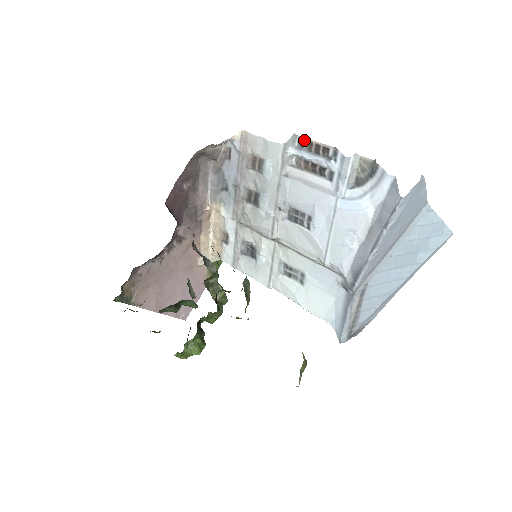
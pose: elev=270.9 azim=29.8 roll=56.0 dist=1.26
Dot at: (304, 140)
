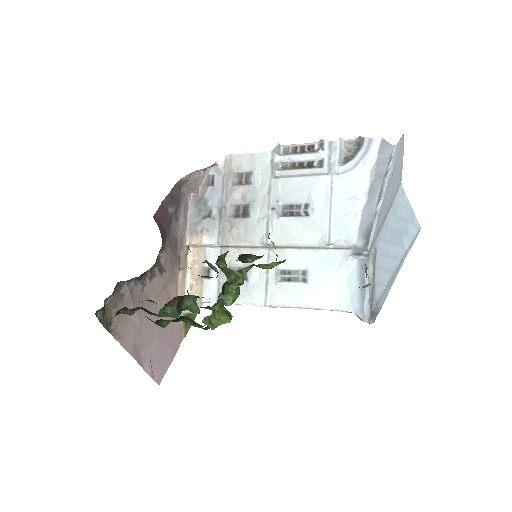
Dot at: (288, 147)
